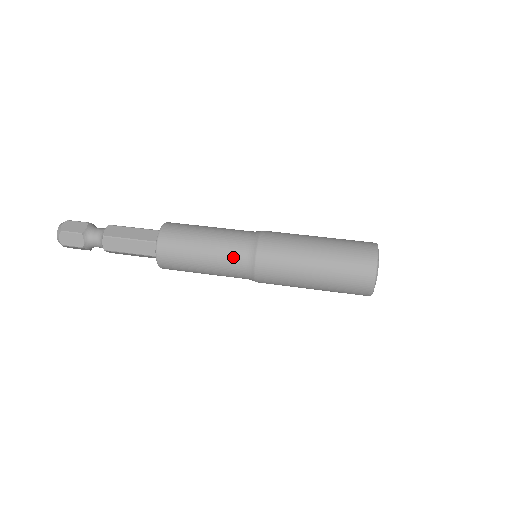
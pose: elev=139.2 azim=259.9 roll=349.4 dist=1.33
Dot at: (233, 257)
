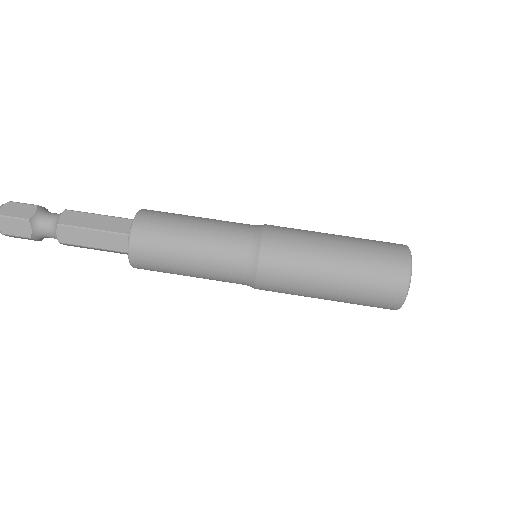
Dot at: (229, 258)
